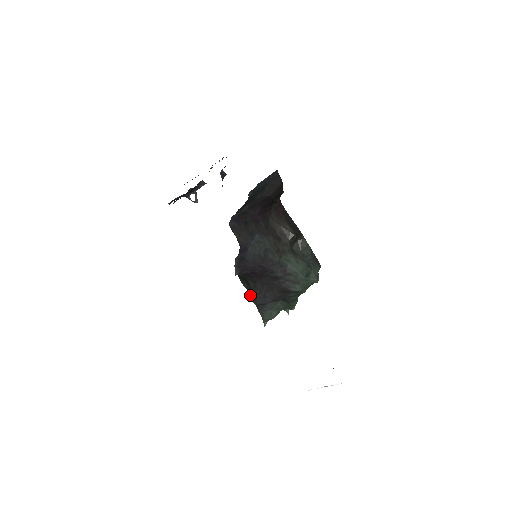
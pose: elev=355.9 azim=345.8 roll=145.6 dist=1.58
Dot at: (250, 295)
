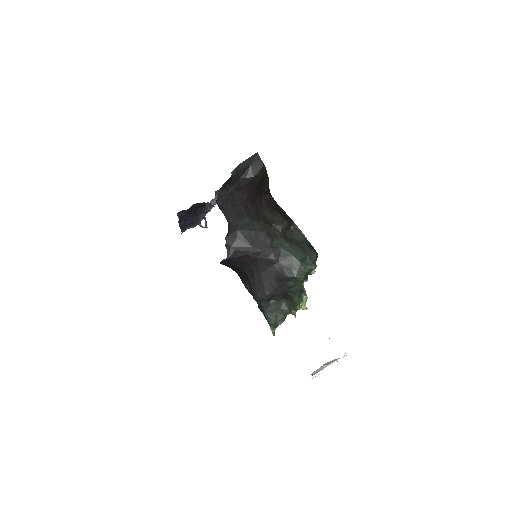
Dot at: (258, 307)
